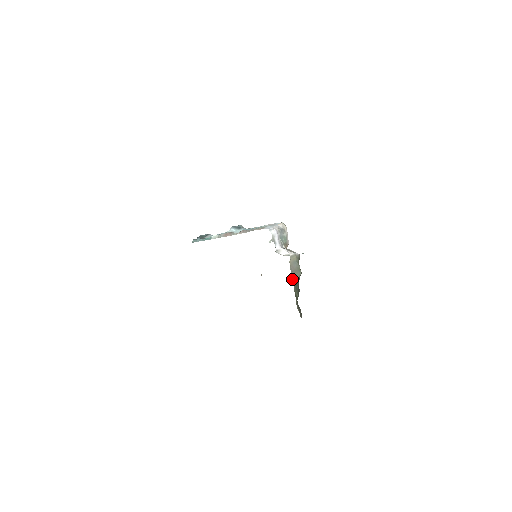
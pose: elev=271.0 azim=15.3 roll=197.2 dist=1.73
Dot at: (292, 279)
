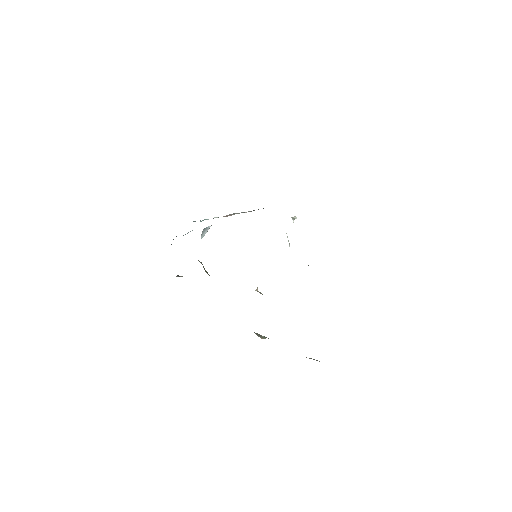
Dot at: occluded
